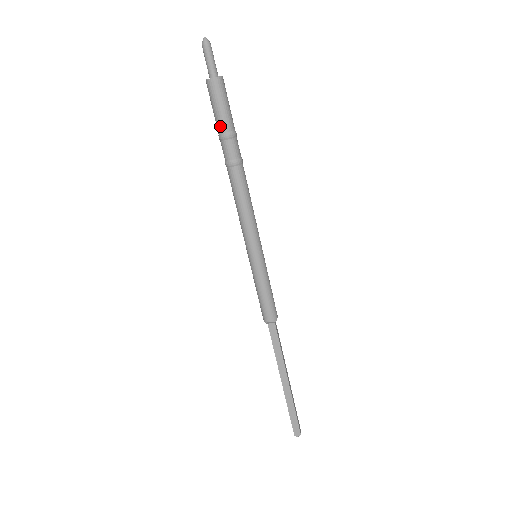
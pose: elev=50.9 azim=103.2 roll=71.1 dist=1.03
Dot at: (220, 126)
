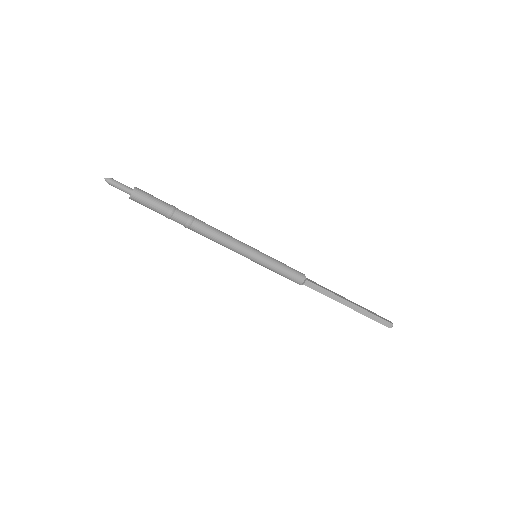
Dot at: (162, 213)
